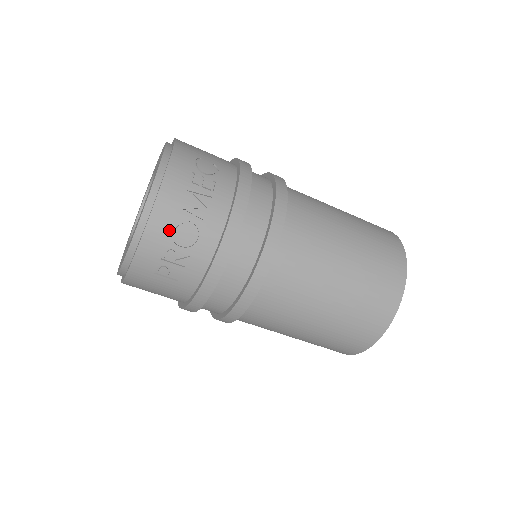
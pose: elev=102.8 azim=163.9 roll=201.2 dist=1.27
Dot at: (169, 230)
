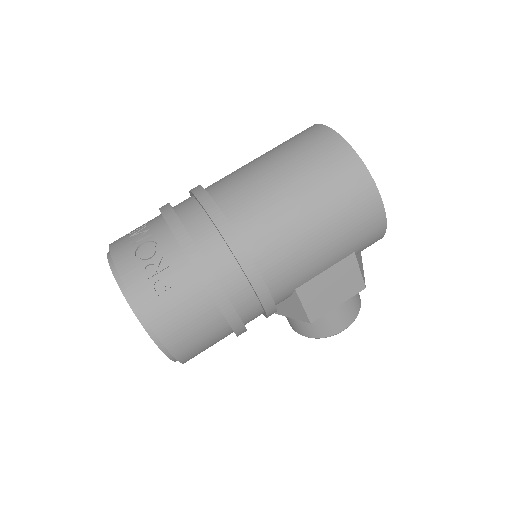
Dot at: (134, 259)
